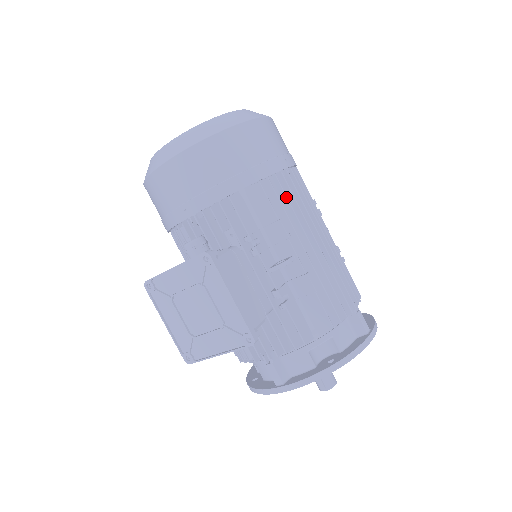
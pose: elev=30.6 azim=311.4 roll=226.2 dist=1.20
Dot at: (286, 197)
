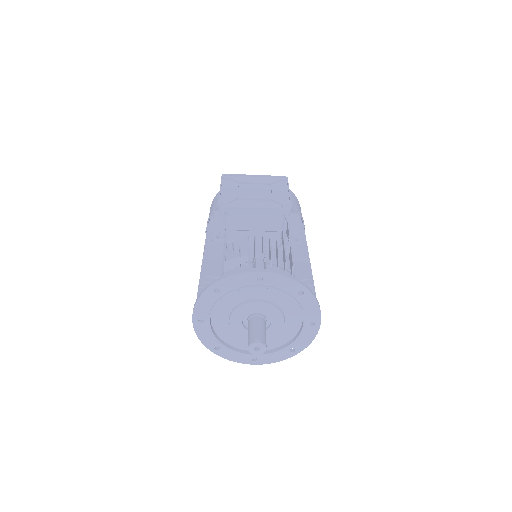
Dot at: occluded
